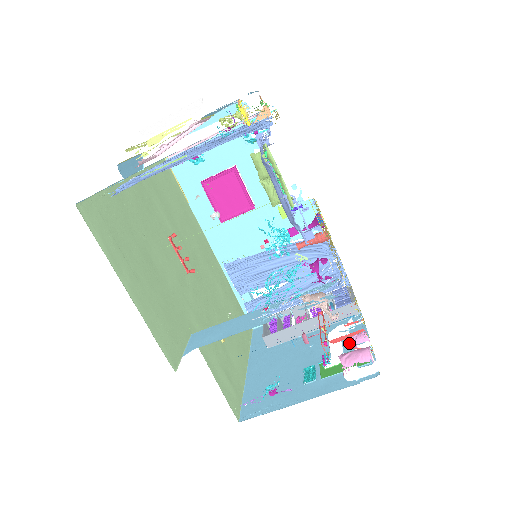
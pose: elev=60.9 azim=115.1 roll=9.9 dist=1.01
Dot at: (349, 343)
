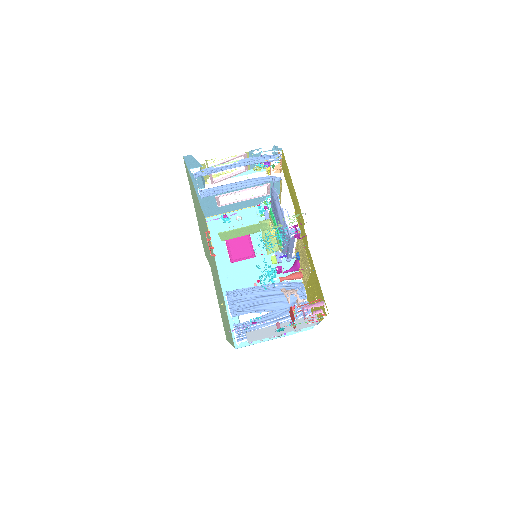
Dot at: occluded
